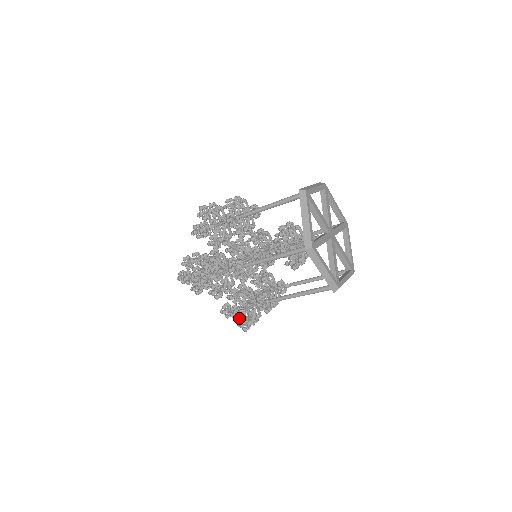
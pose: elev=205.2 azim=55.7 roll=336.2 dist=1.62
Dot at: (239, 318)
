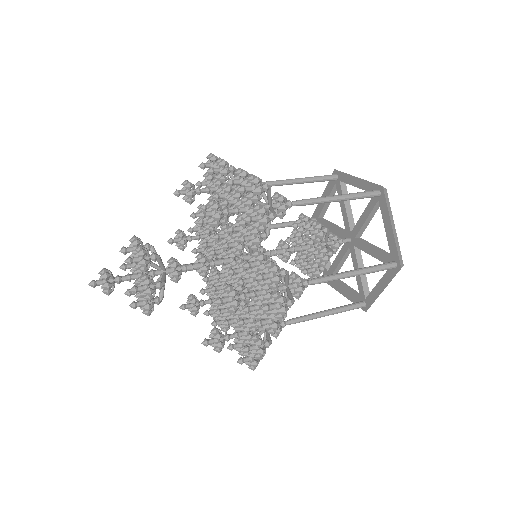
Dot at: occluded
